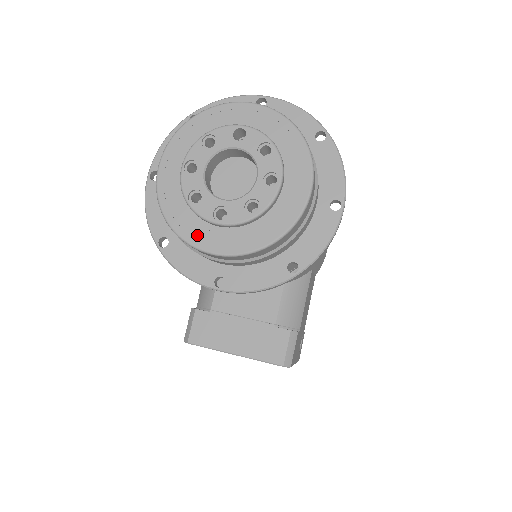
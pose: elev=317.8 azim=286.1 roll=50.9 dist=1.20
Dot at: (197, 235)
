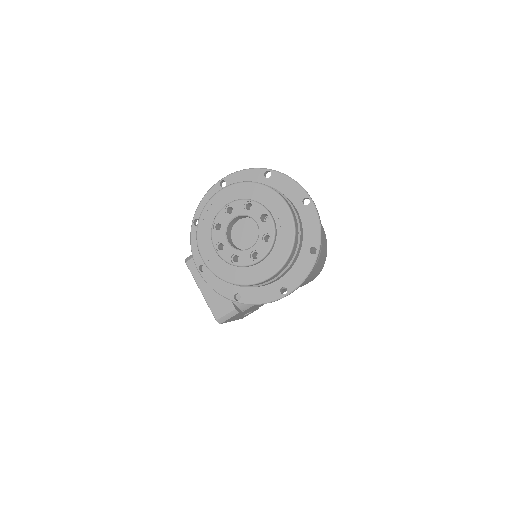
Dot at: (204, 243)
